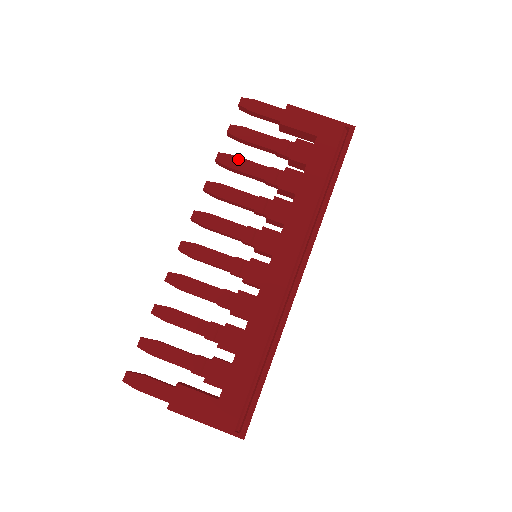
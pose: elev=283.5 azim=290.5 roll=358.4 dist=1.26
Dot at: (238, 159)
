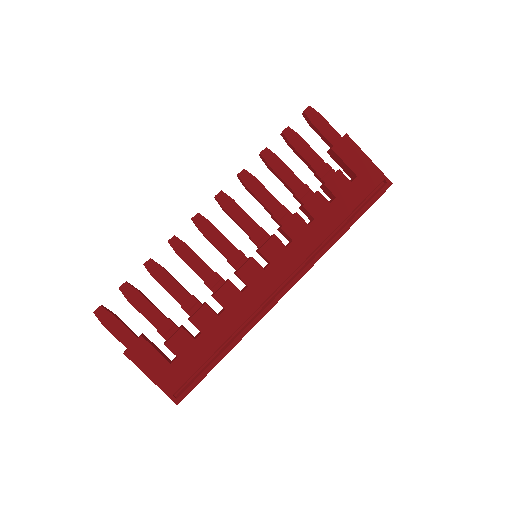
Dot at: (280, 162)
